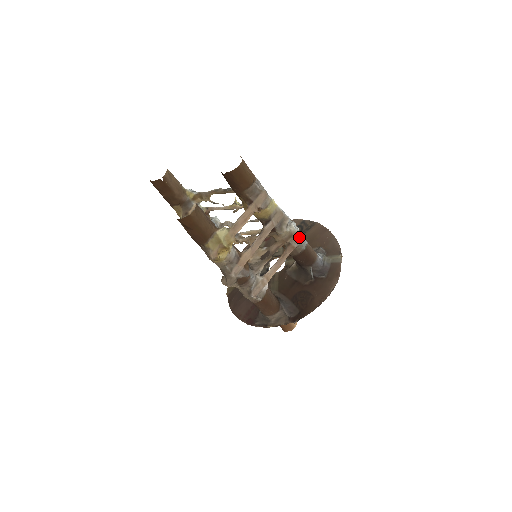
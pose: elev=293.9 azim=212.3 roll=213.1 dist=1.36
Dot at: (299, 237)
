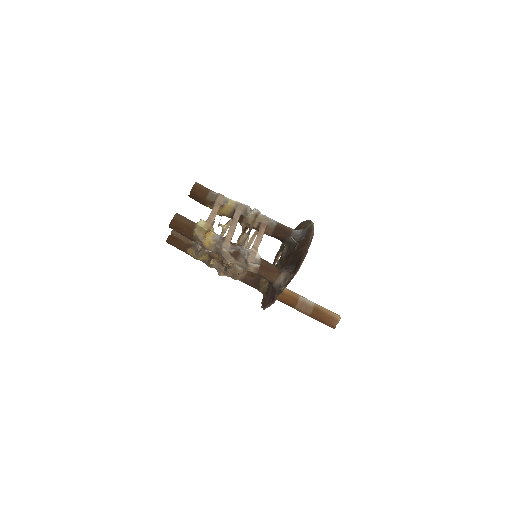
Dot at: (266, 217)
